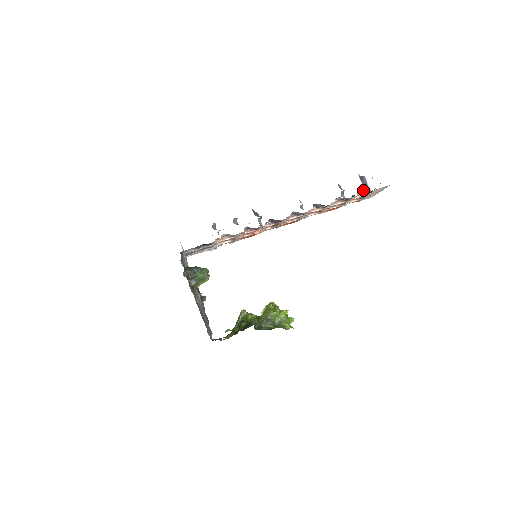
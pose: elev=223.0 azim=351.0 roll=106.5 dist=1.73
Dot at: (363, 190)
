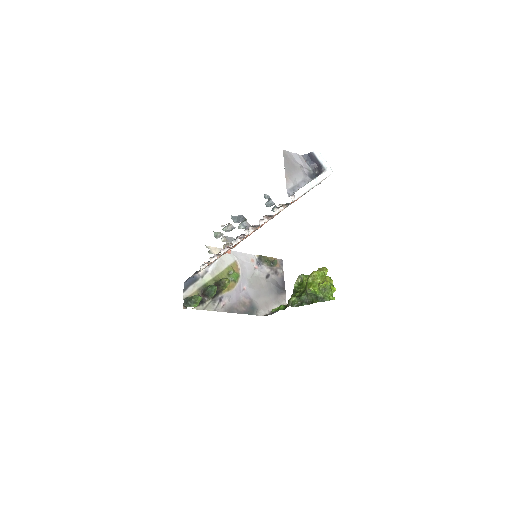
Dot at: (278, 207)
